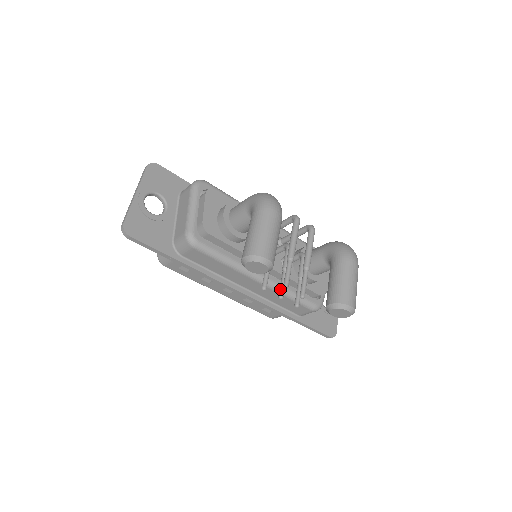
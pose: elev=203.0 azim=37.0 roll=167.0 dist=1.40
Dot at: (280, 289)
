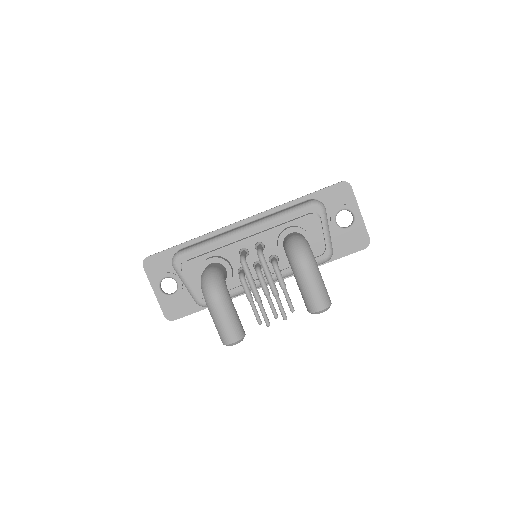
Dot at: (272, 312)
